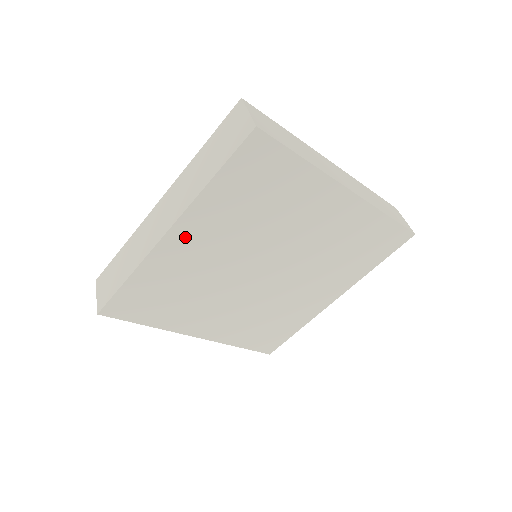
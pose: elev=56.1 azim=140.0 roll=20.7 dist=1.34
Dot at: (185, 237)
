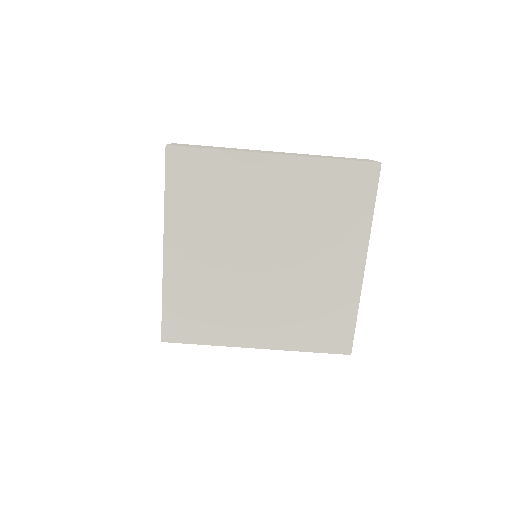
Dot at: (276, 170)
